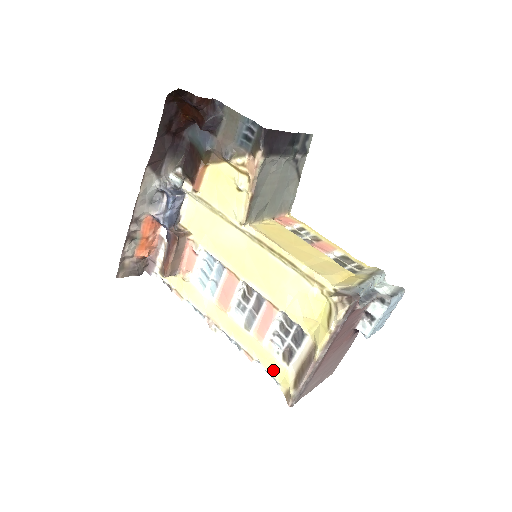
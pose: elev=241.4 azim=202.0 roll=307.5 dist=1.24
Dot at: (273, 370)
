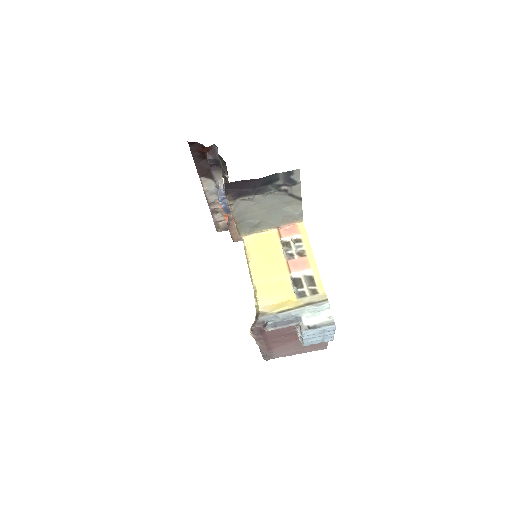
Dot at: occluded
